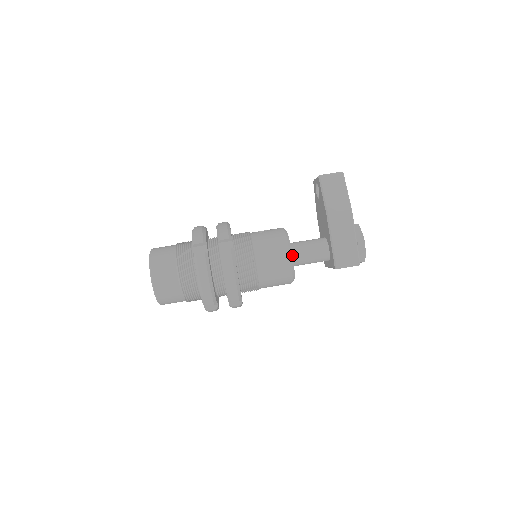
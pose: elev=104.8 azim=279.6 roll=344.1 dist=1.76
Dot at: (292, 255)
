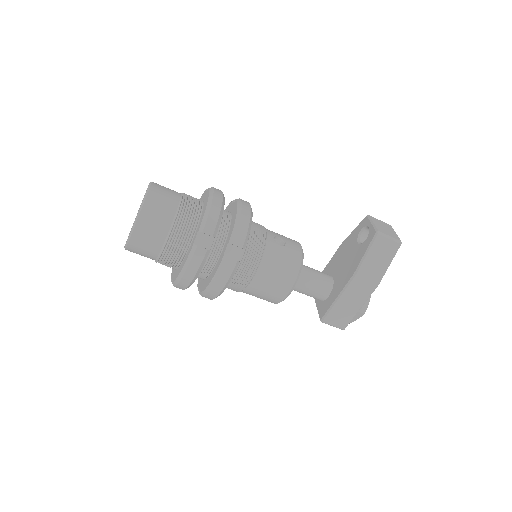
Dot at: occluded
